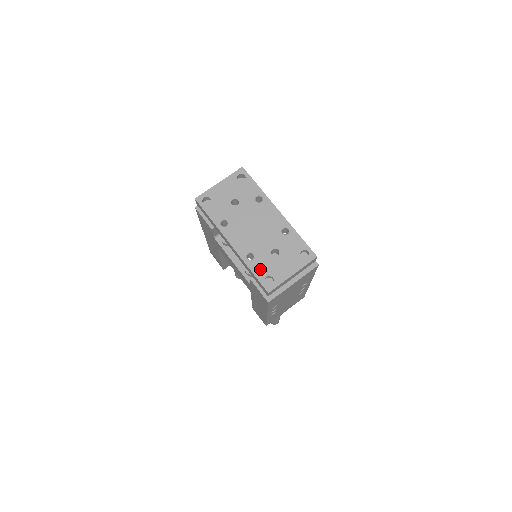
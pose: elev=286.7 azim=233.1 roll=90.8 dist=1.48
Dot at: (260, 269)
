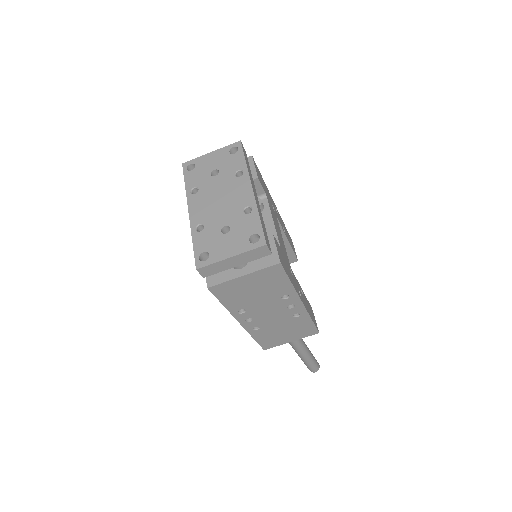
Dot at: (202, 243)
